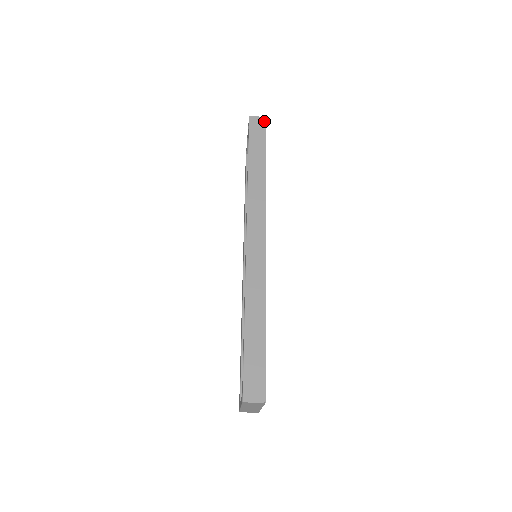
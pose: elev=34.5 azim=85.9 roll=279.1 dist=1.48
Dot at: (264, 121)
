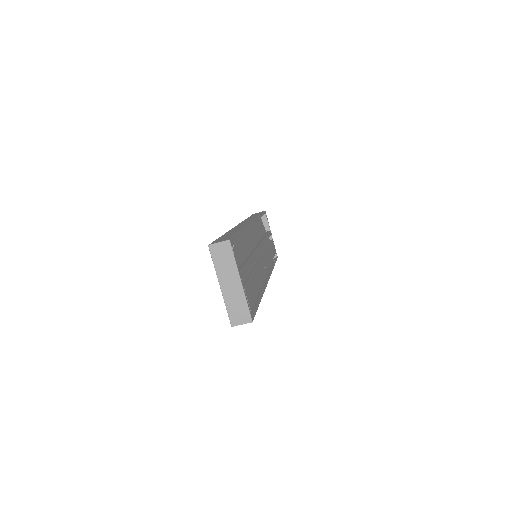
Dot at: (263, 211)
